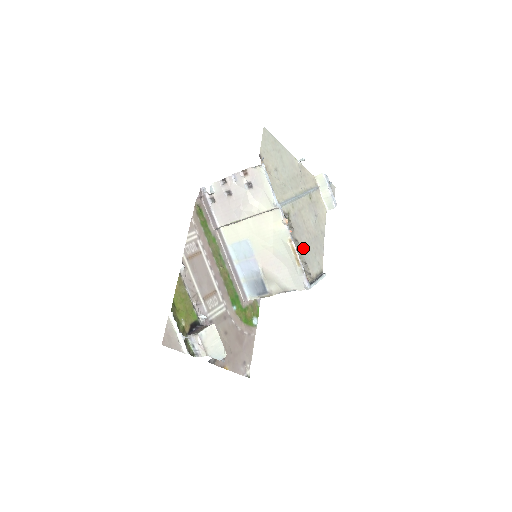
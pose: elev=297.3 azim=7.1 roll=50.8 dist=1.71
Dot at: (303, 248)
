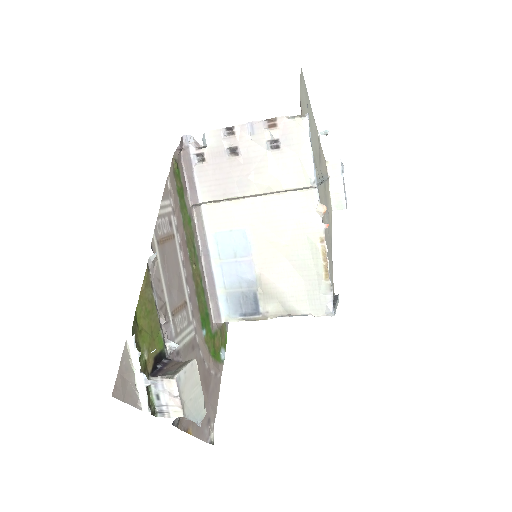
Dot at: occluded
